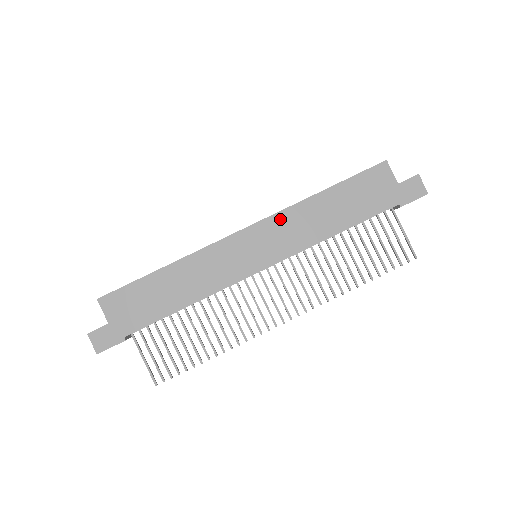
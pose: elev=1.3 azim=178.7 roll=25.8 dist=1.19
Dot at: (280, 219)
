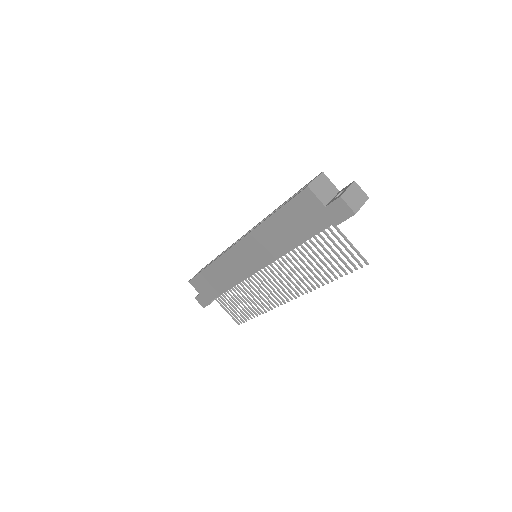
Dot at: (252, 238)
